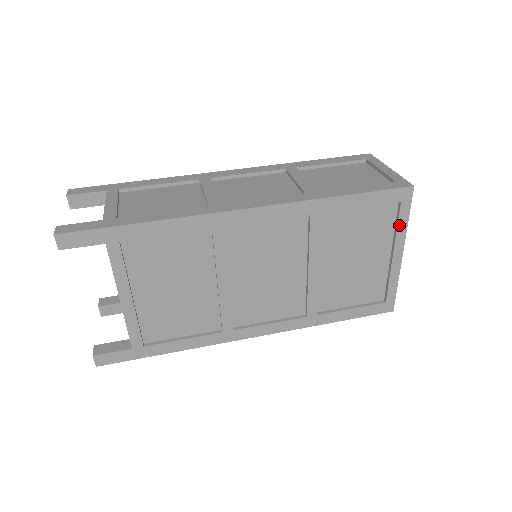
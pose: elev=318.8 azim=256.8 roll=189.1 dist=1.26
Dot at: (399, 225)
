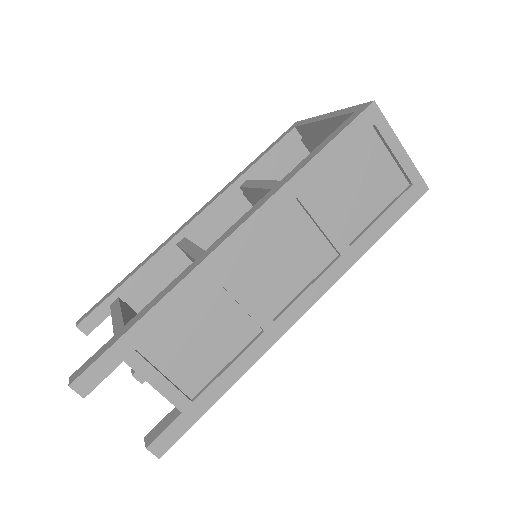
Dot at: occluded
